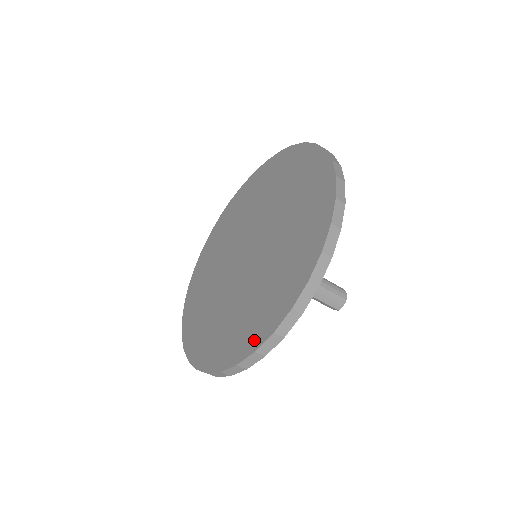
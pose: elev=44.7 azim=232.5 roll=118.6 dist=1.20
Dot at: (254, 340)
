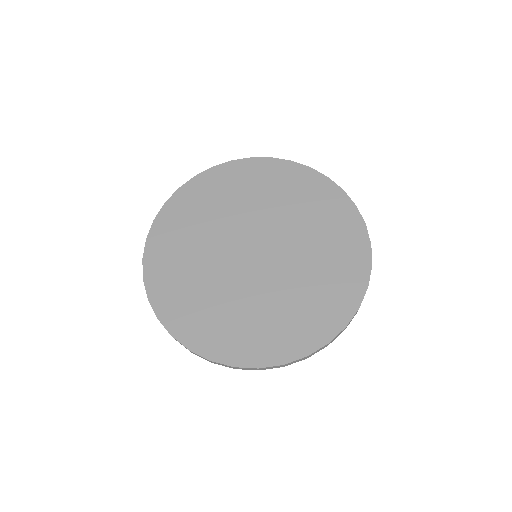
Dot at: (259, 357)
